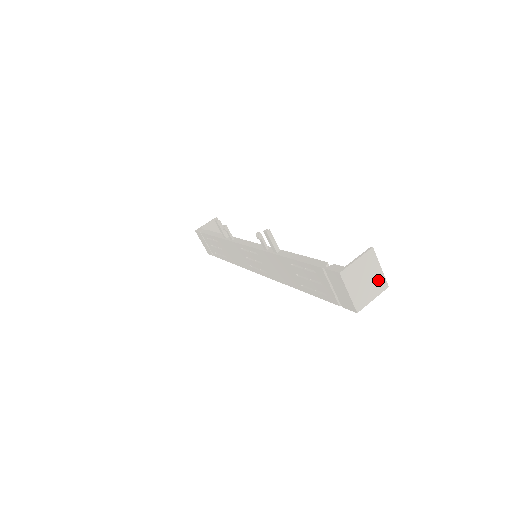
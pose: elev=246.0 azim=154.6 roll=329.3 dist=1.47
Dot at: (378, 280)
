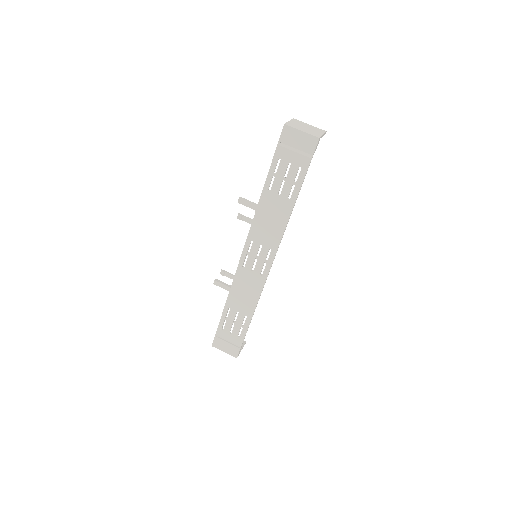
Dot at: (315, 129)
